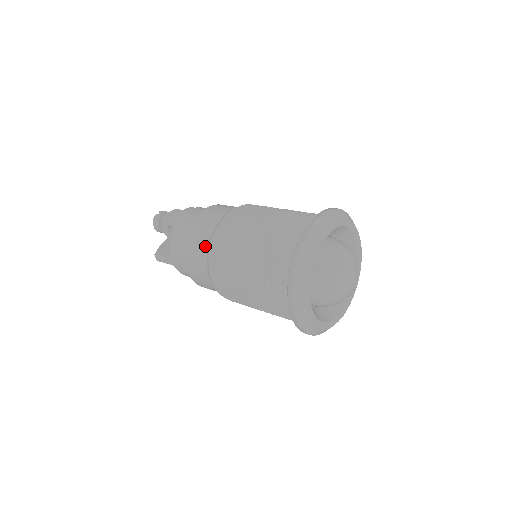
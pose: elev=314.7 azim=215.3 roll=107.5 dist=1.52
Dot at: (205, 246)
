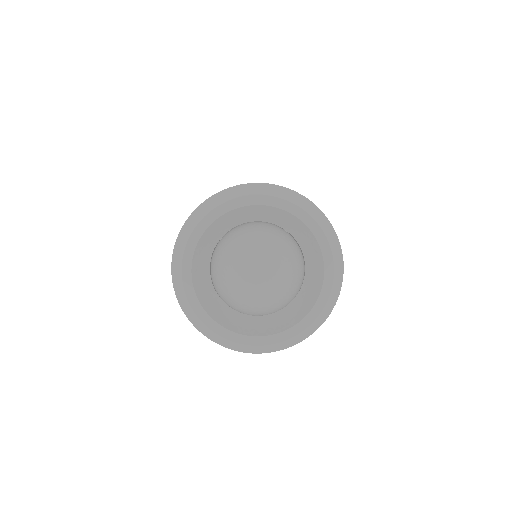
Dot at: occluded
